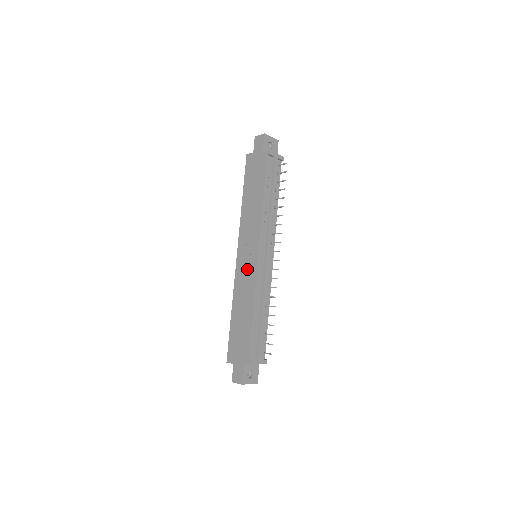
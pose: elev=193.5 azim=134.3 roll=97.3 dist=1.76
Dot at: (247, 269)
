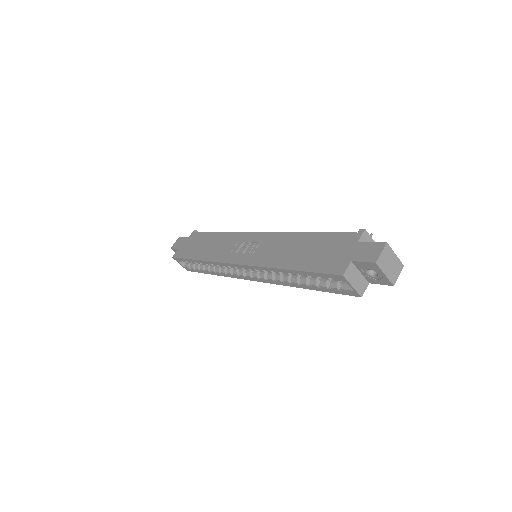
Dot at: (259, 247)
